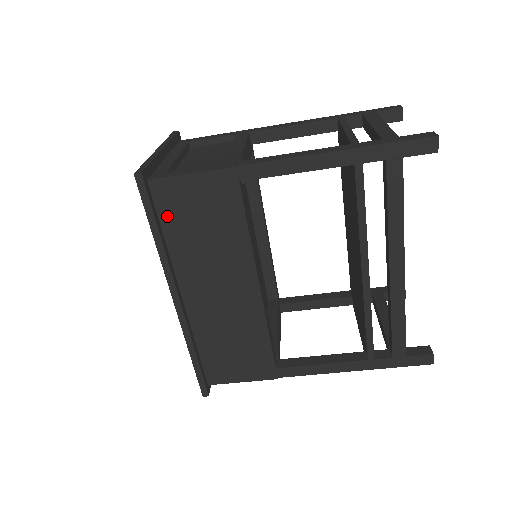
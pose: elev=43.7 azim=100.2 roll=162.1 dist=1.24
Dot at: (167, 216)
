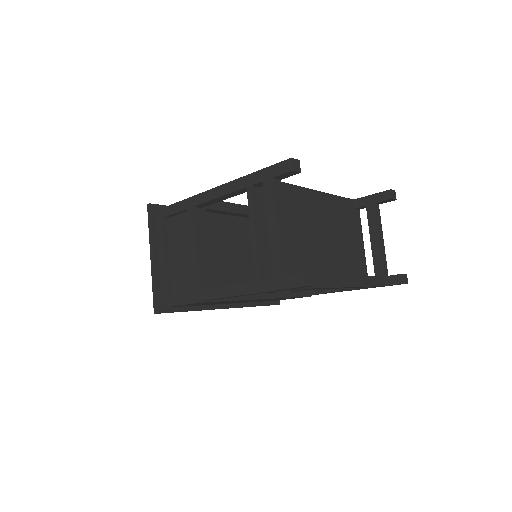
Dot at: occluded
